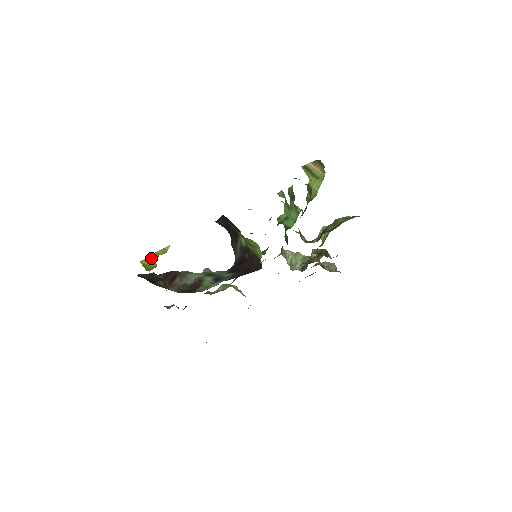
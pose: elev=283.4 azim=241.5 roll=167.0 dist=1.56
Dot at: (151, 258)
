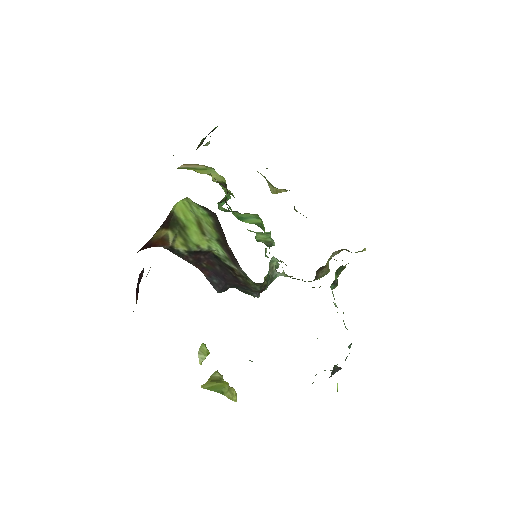
Dot at: (213, 380)
